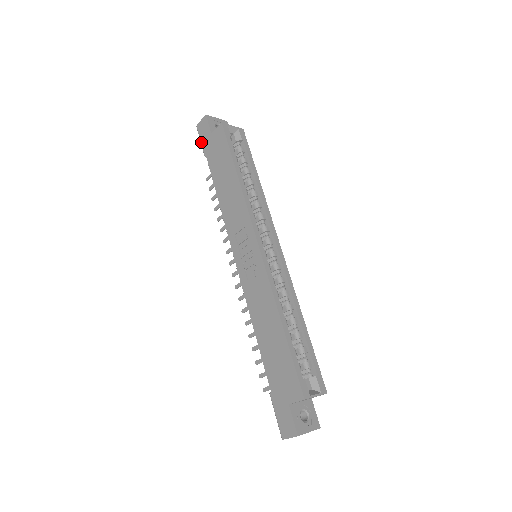
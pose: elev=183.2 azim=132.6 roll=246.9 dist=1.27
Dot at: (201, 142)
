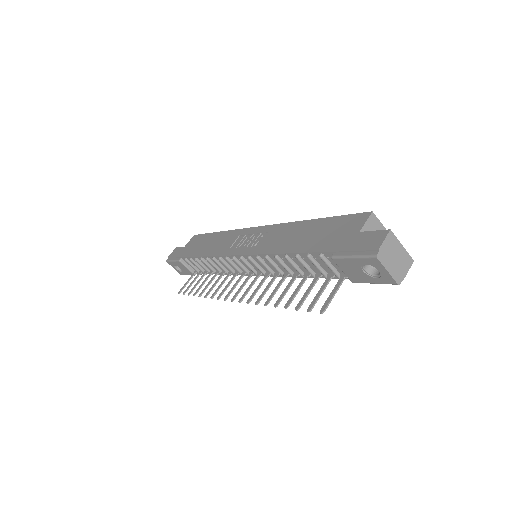
Dot at: (174, 259)
